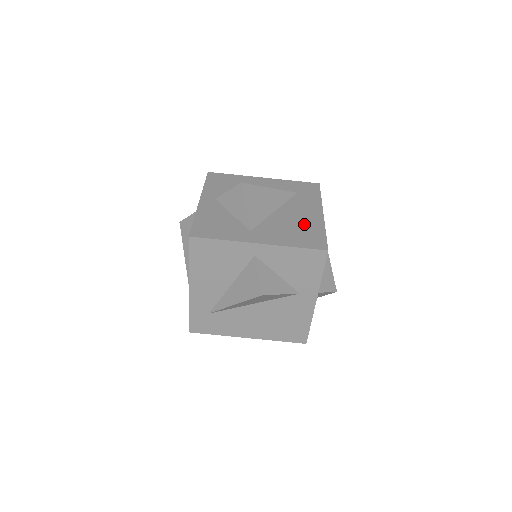
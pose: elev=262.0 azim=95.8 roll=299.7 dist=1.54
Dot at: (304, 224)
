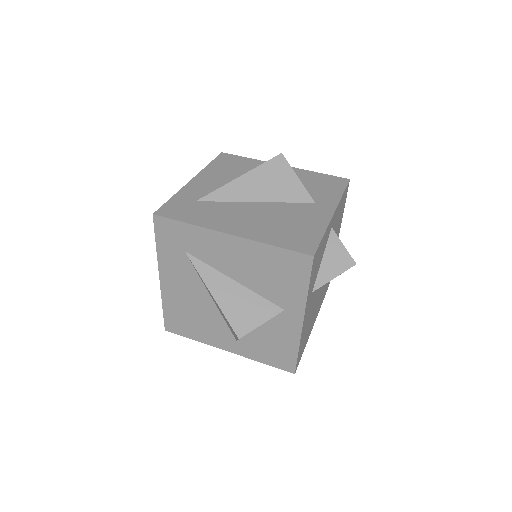
Dot at: occluded
